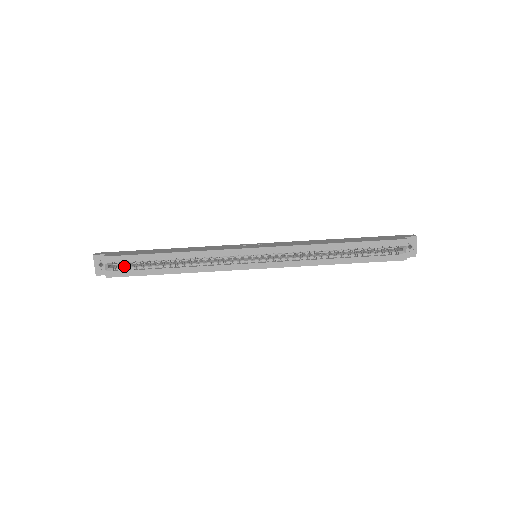
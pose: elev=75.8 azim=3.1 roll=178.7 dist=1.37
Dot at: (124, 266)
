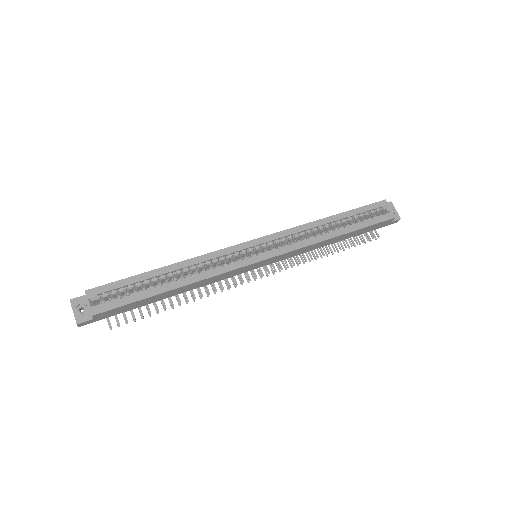
Dot at: (112, 300)
